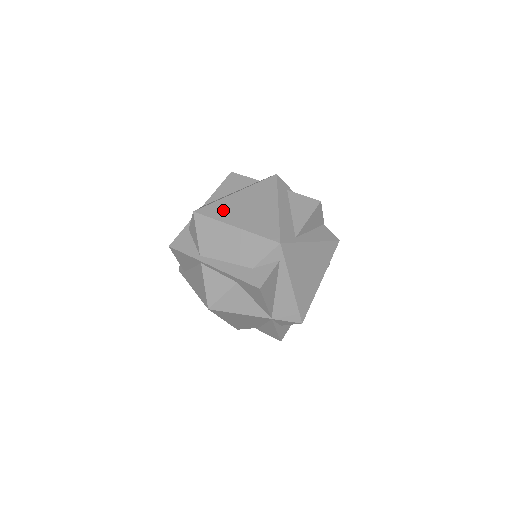
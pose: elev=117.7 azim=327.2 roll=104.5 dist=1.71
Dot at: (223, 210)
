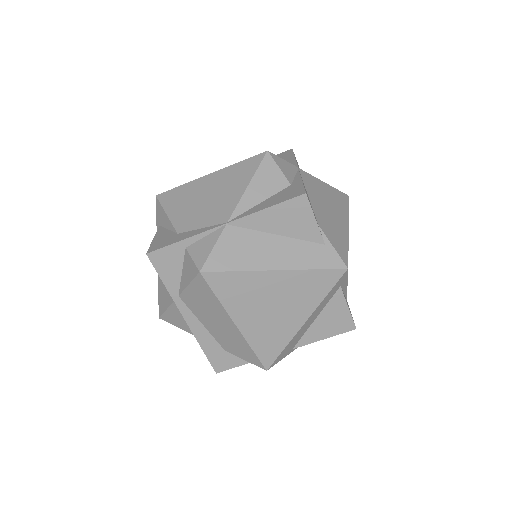
Dot at: (239, 293)
